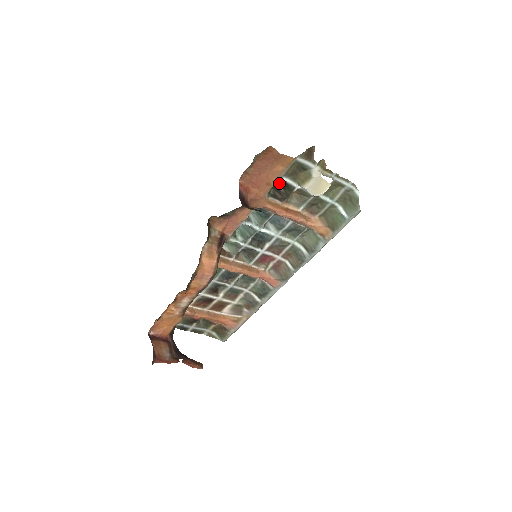
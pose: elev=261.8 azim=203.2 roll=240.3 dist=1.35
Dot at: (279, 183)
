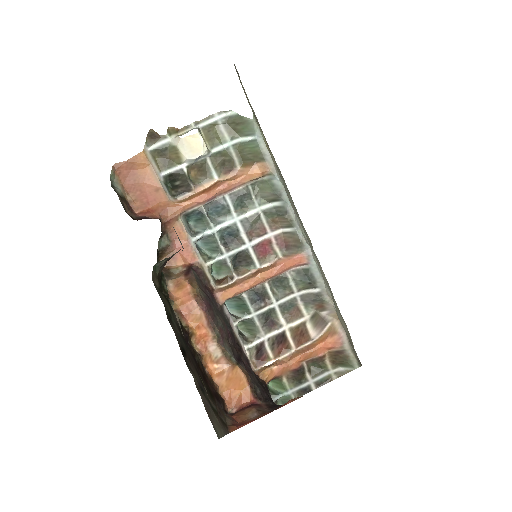
Dot at: (170, 181)
